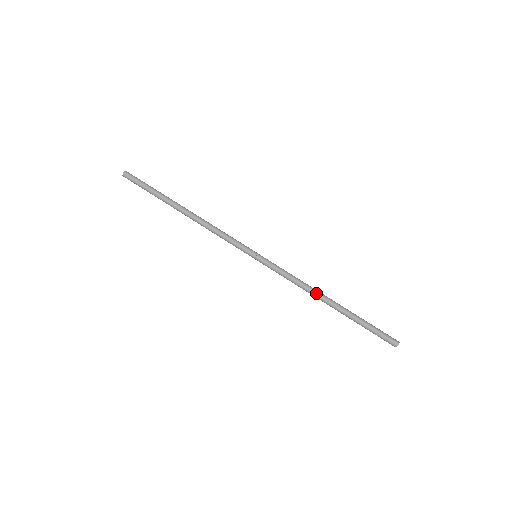
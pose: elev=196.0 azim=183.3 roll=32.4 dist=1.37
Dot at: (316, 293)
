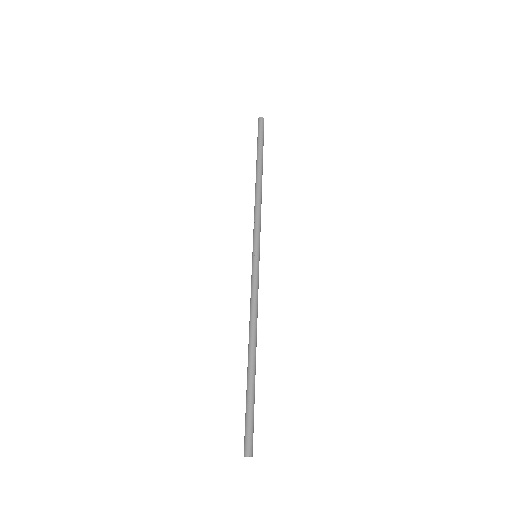
Dot at: (251, 331)
